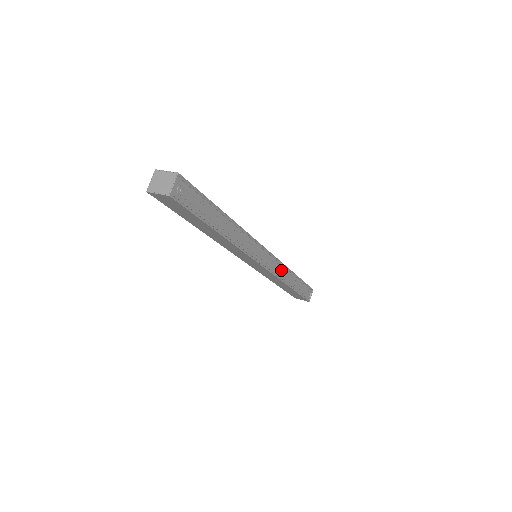
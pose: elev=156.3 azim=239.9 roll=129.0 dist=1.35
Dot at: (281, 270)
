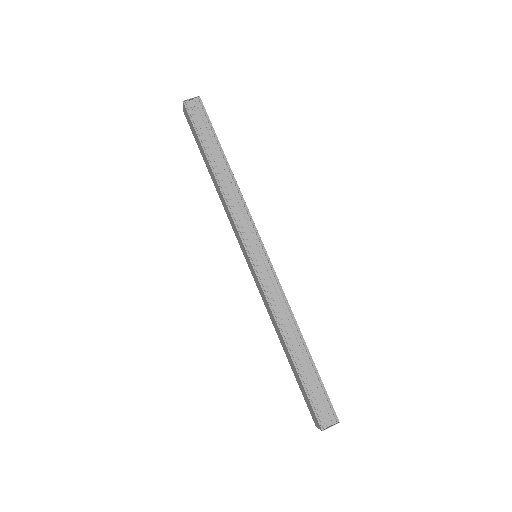
Dot at: (282, 306)
